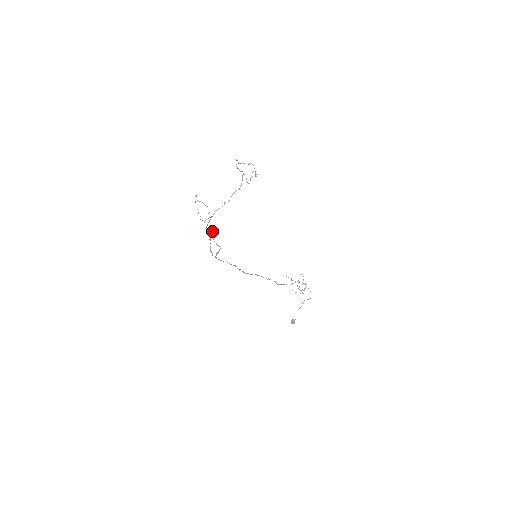
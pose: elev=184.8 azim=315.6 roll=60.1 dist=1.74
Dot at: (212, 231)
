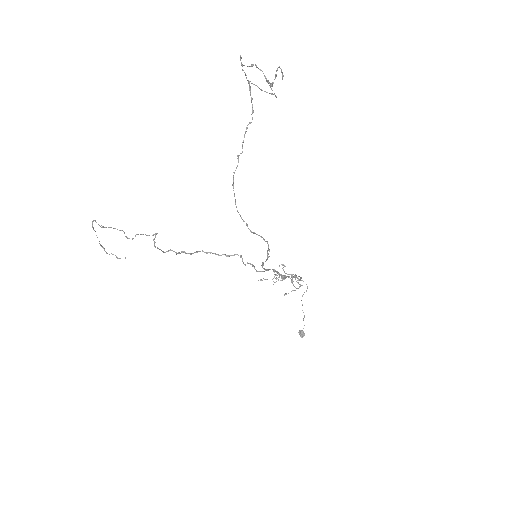
Dot at: (177, 253)
